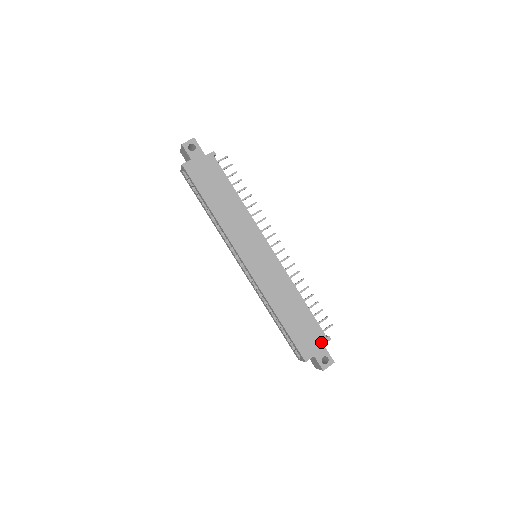
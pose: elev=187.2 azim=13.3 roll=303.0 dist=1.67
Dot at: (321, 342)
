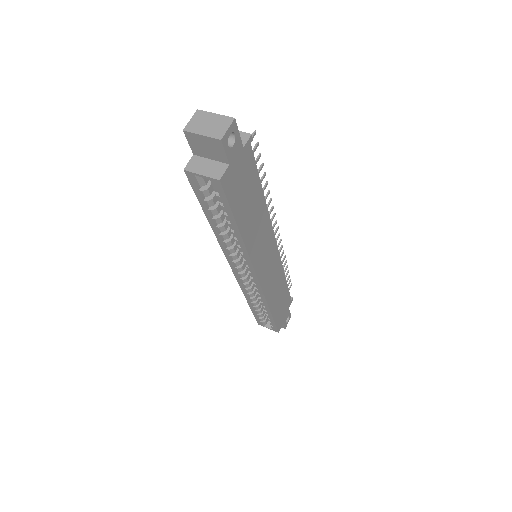
Dot at: (288, 307)
